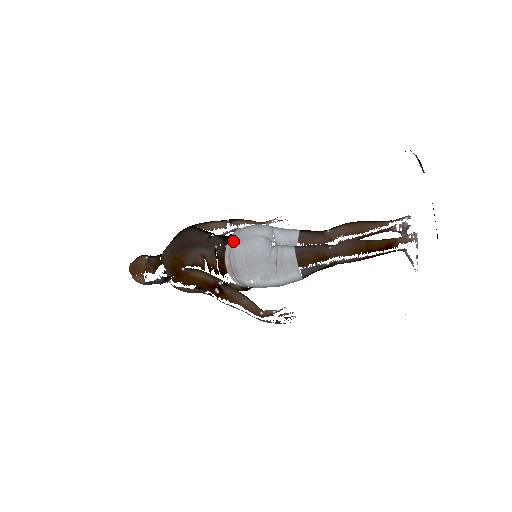
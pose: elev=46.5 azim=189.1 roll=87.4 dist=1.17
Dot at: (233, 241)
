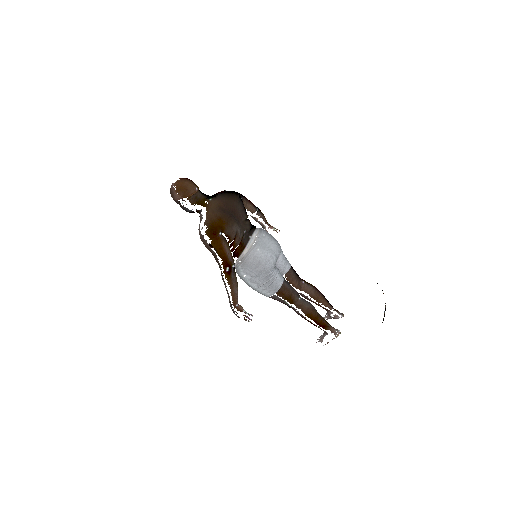
Dot at: (258, 240)
